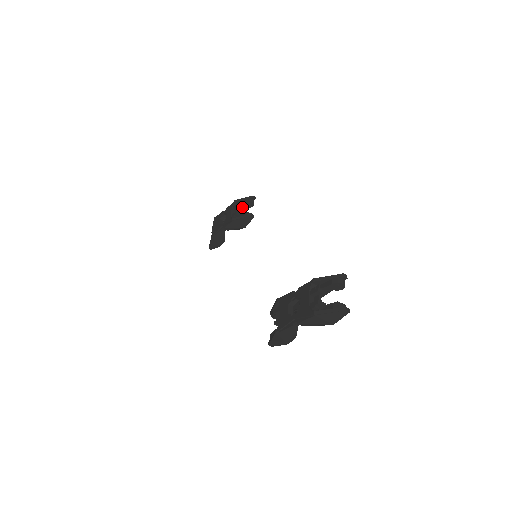
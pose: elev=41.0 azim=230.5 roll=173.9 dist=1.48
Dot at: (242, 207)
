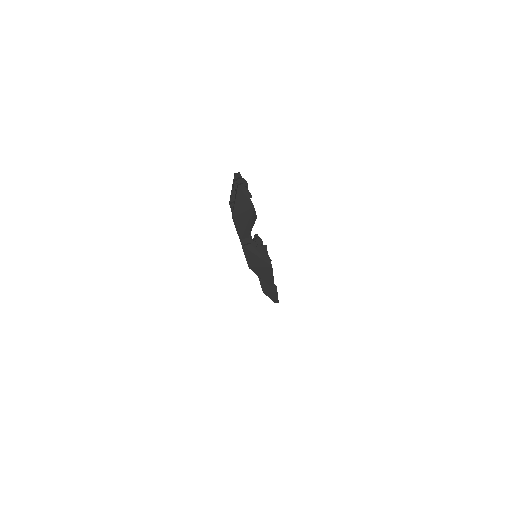
Dot at: occluded
